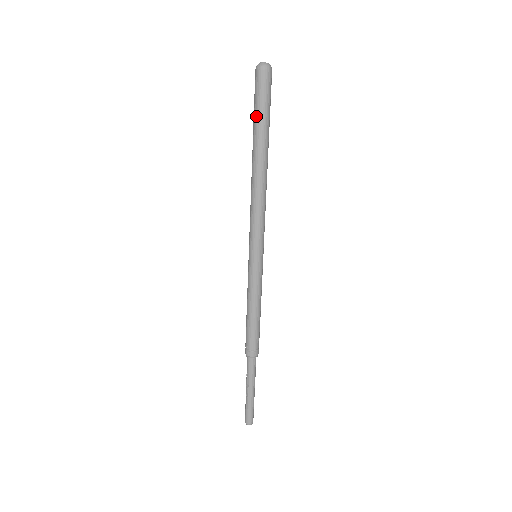
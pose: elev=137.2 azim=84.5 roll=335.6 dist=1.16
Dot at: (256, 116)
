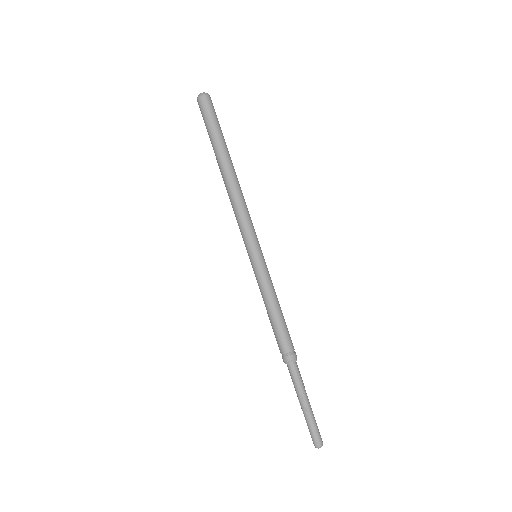
Dot at: (212, 133)
